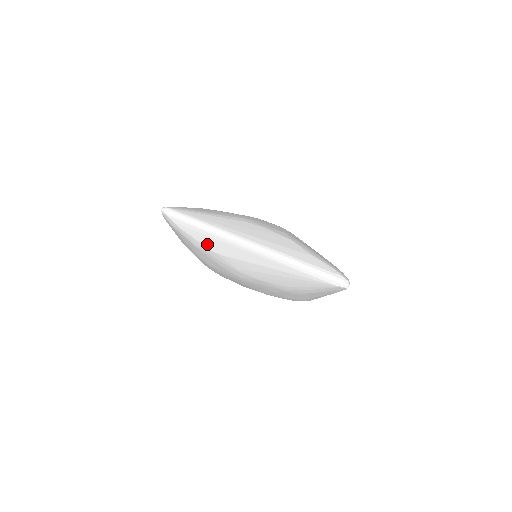
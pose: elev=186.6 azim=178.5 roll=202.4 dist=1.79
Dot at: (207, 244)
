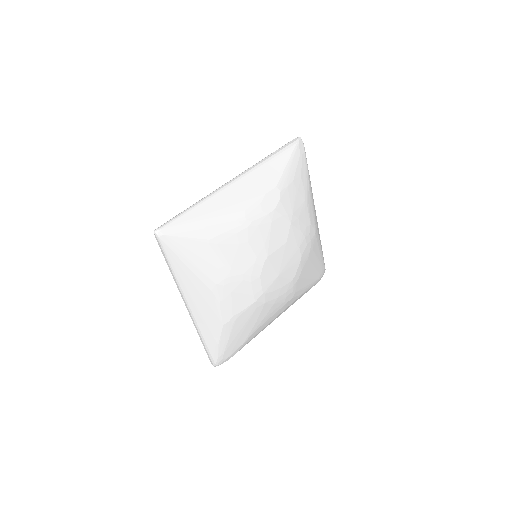
Dot at: occluded
